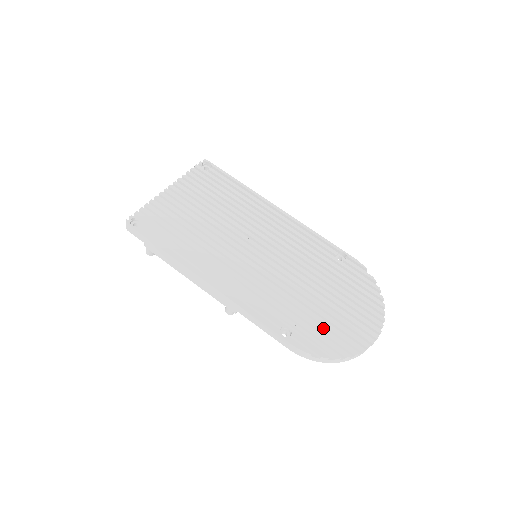
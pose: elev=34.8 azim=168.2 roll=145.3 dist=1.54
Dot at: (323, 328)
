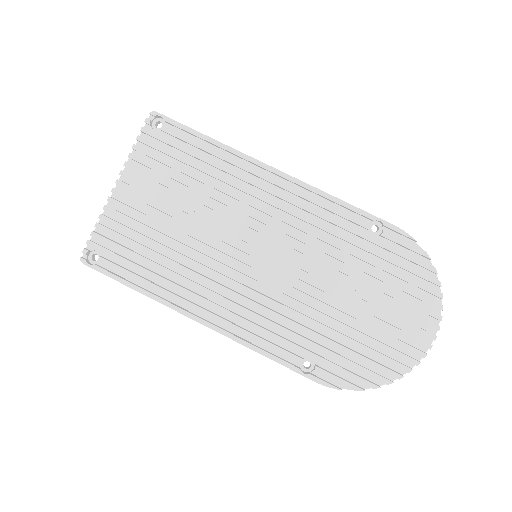
Dot at: (356, 347)
